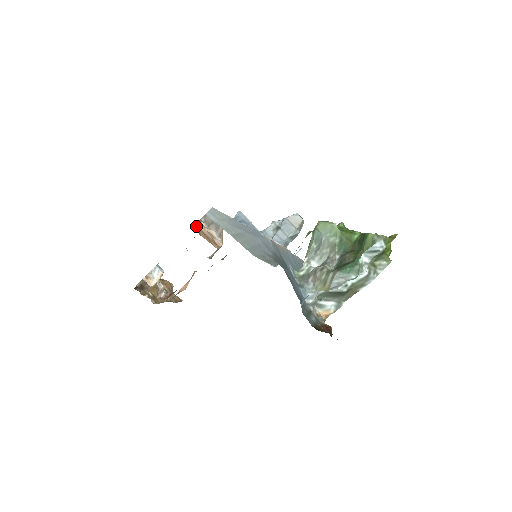
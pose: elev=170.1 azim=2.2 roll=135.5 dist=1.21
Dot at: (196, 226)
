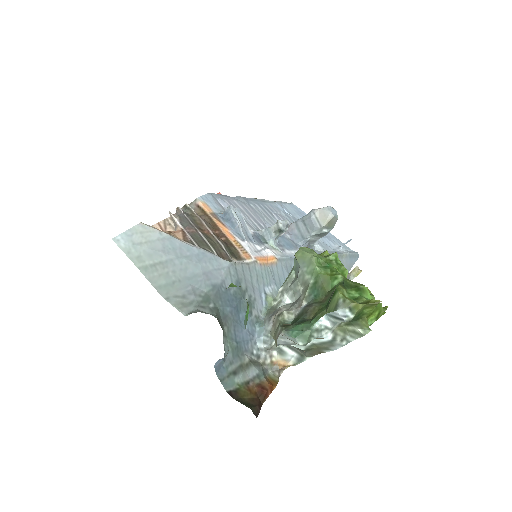
Dot at: occluded
